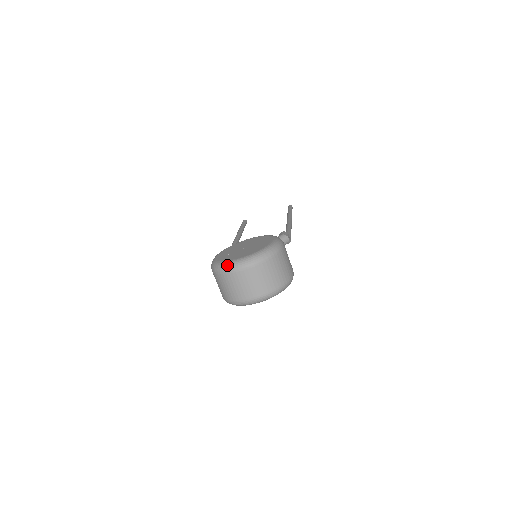
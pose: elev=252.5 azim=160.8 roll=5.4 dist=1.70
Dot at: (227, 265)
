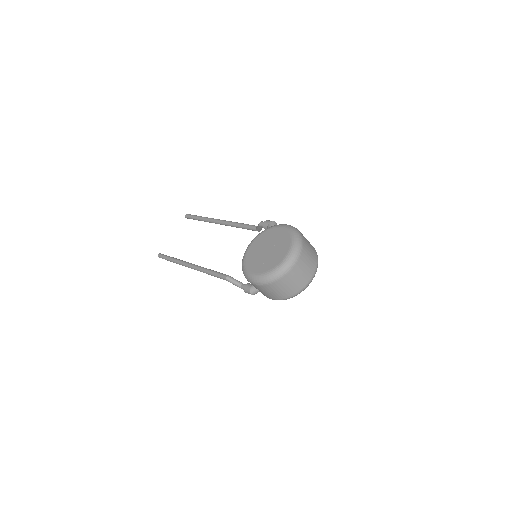
Dot at: (283, 268)
